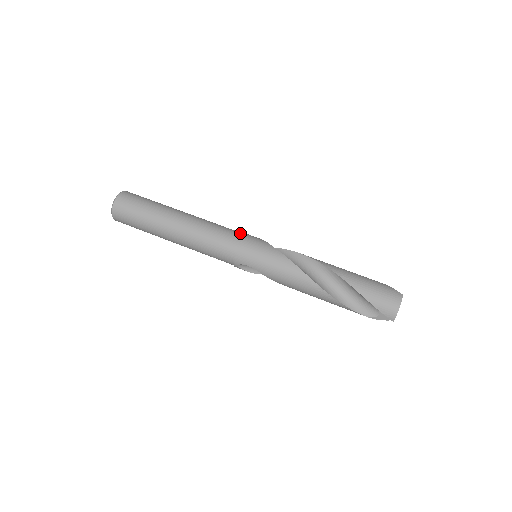
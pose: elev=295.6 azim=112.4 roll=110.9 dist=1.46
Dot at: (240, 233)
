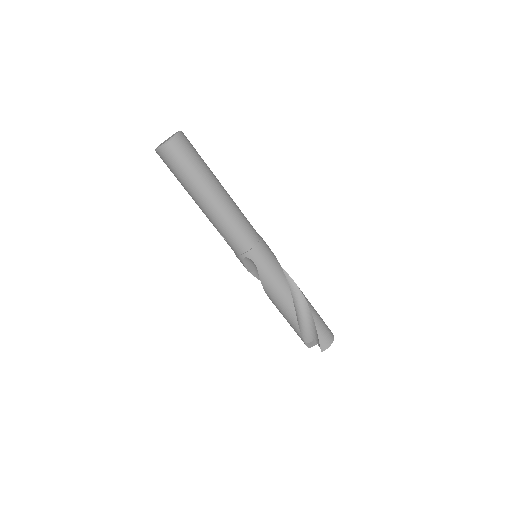
Dot at: occluded
